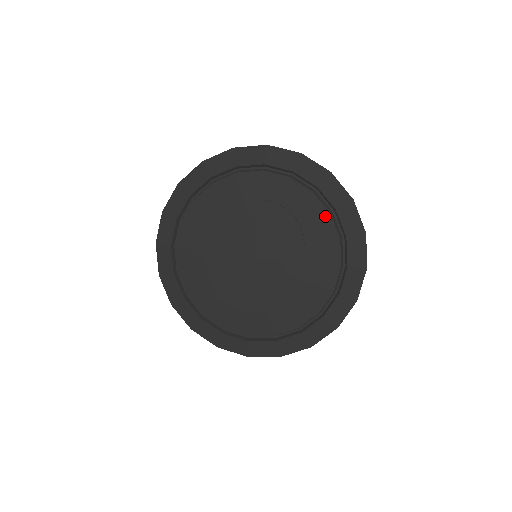
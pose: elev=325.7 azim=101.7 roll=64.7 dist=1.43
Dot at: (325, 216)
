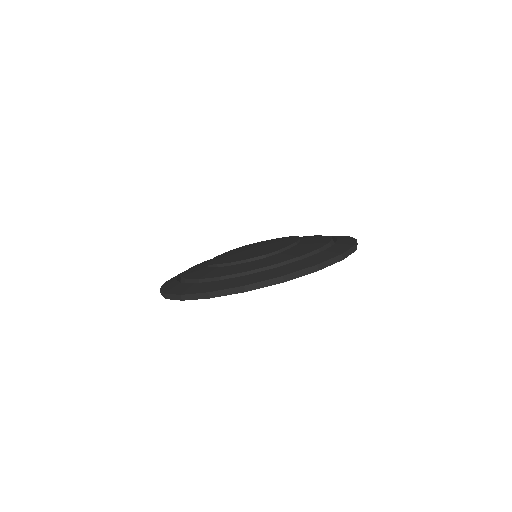
Dot at: (322, 236)
